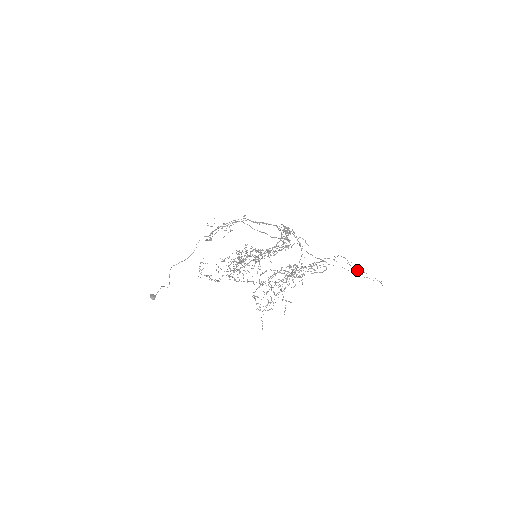
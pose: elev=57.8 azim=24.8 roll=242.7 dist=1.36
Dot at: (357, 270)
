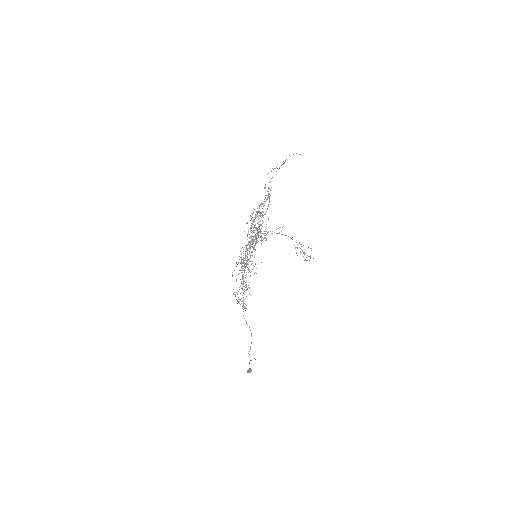
Dot at: (277, 164)
